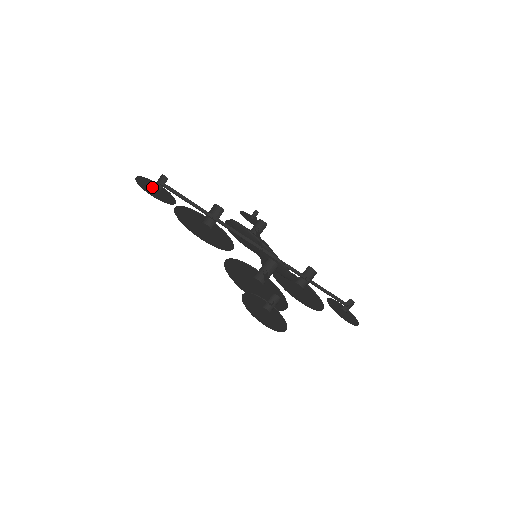
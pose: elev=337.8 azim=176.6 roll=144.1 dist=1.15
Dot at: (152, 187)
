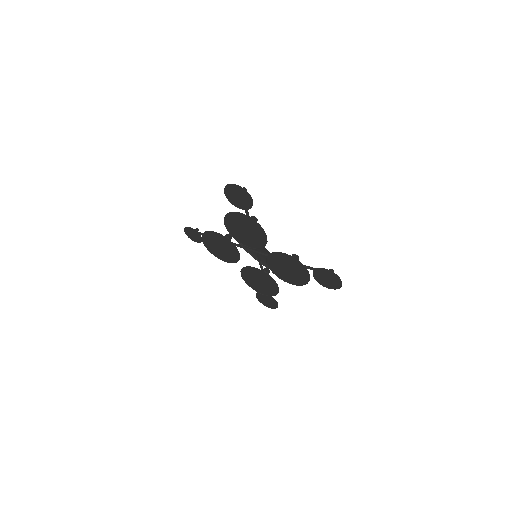
Dot at: (236, 194)
